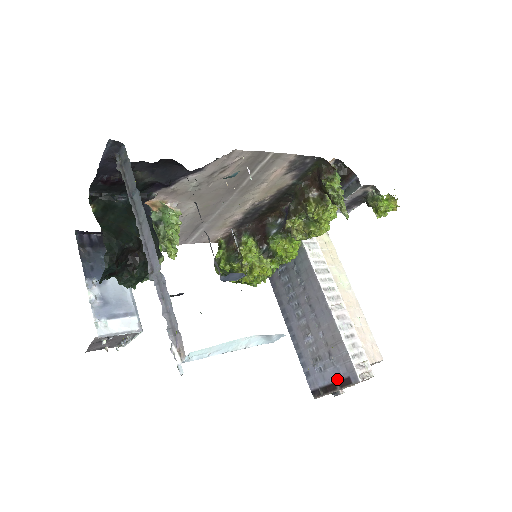
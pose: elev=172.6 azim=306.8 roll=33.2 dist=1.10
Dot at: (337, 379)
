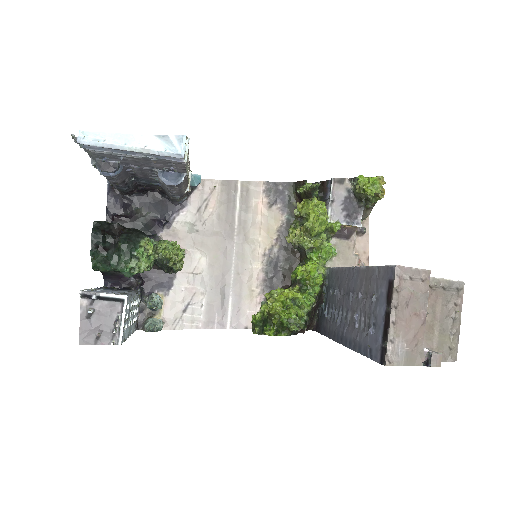
Dot at: (385, 303)
